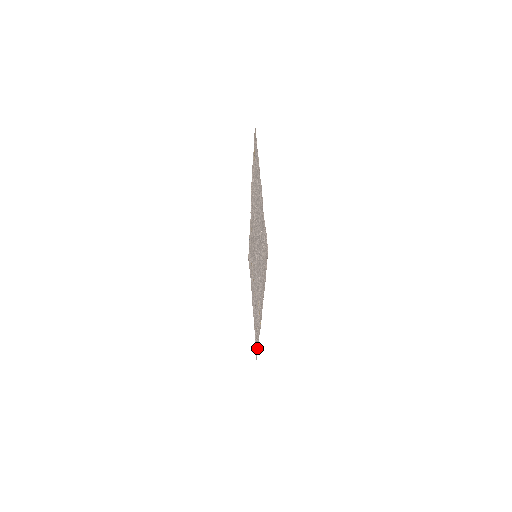
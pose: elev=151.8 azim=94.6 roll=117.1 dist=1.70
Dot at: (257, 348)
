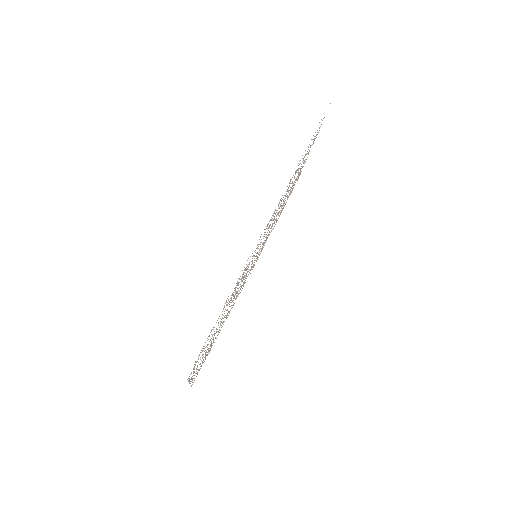
Dot at: occluded
